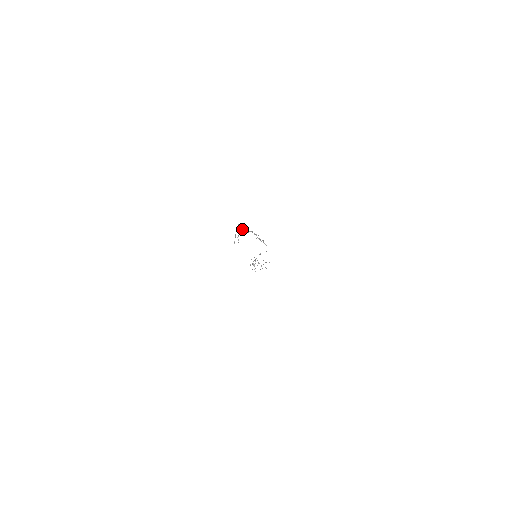
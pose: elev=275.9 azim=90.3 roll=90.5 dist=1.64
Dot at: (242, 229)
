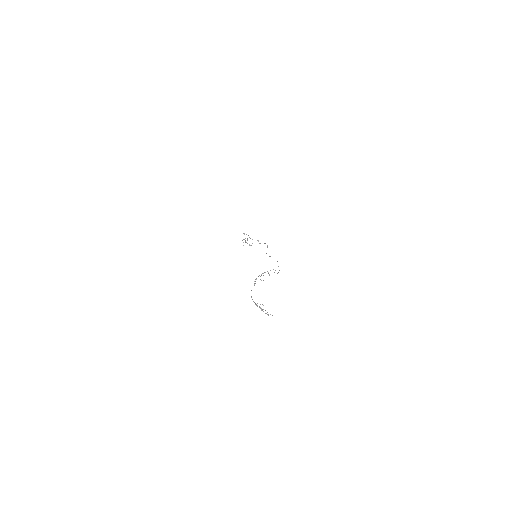
Dot at: occluded
